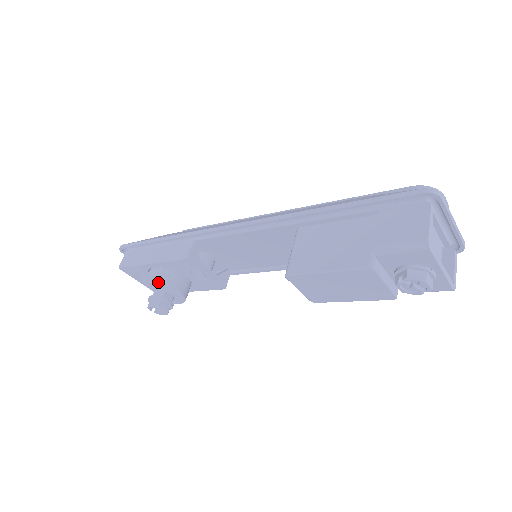
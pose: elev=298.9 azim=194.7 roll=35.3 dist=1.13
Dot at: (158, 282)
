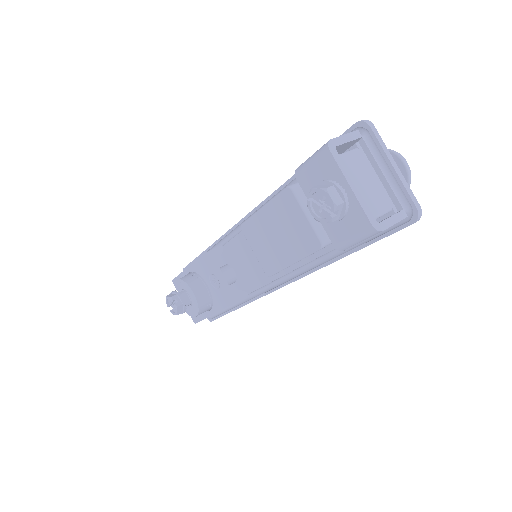
Dot at: (182, 278)
